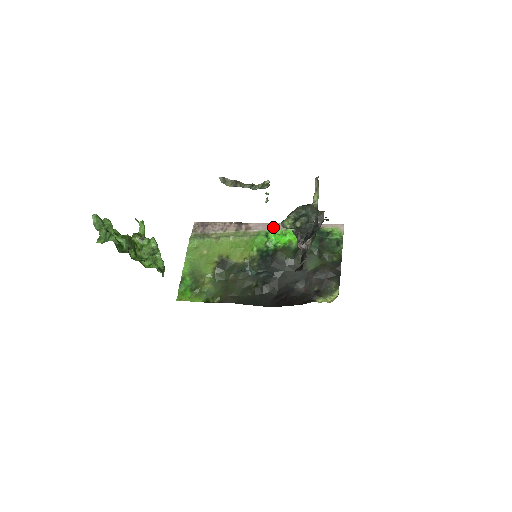
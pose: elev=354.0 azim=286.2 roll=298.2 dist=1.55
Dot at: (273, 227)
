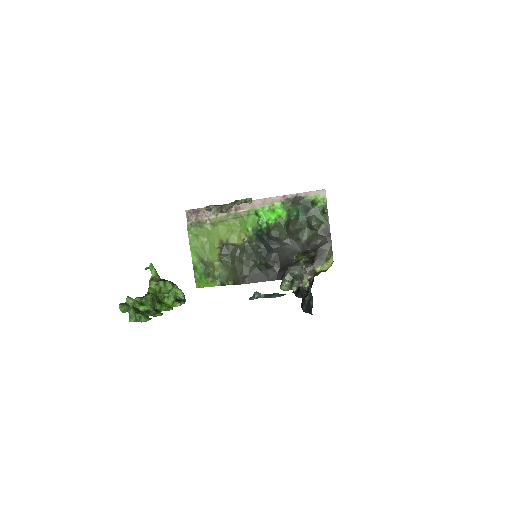
Dot at: (260, 204)
